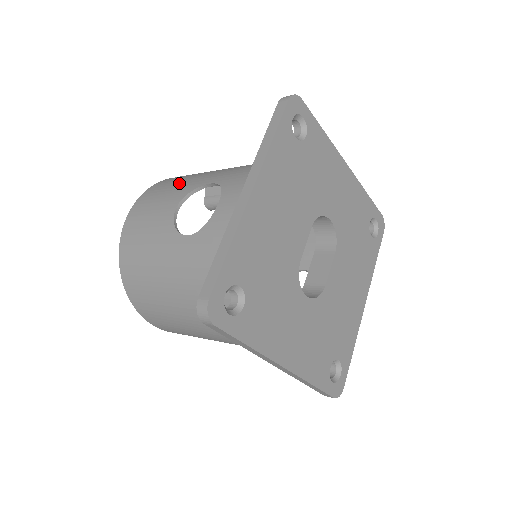
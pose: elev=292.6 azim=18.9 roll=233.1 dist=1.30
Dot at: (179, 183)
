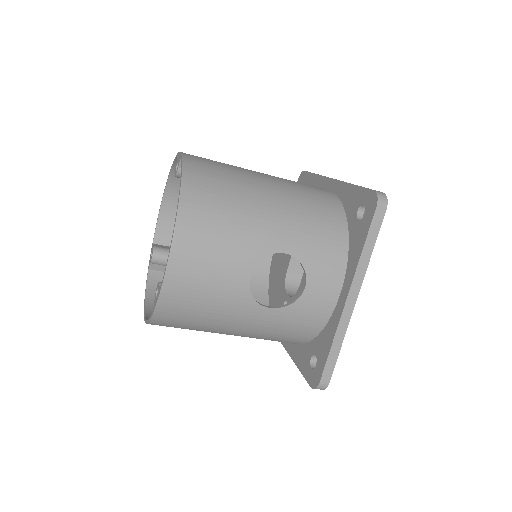
Dot at: (233, 232)
